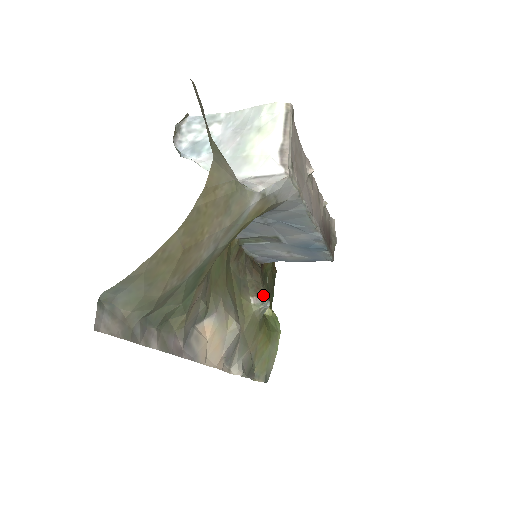
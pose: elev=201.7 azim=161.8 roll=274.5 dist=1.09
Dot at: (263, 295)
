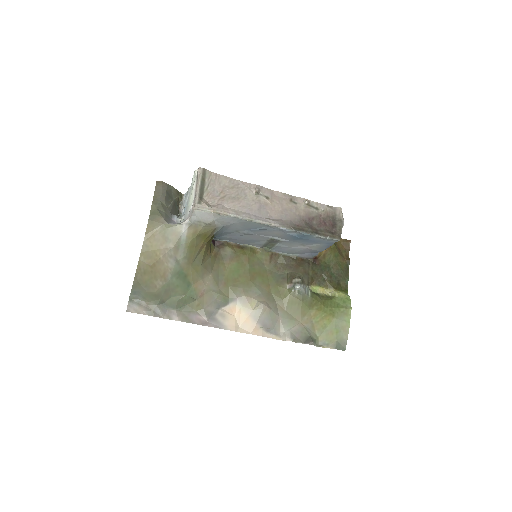
Dot at: (295, 281)
